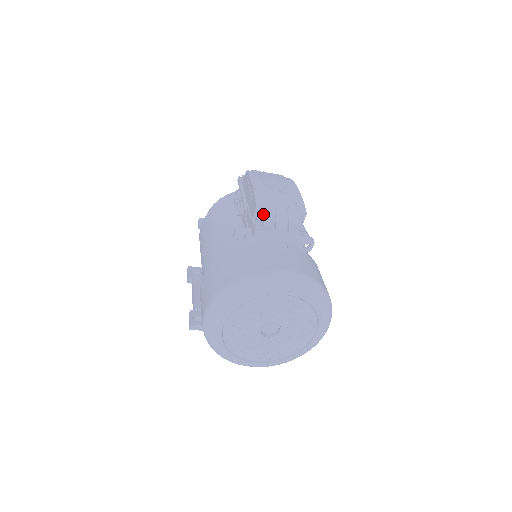
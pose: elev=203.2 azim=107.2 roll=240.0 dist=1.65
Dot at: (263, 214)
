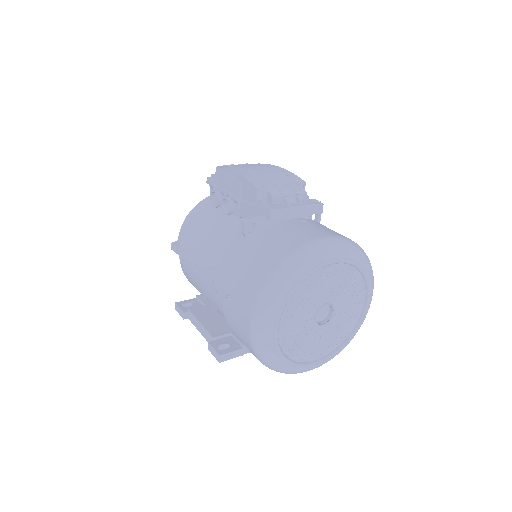
Dot at: (267, 194)
